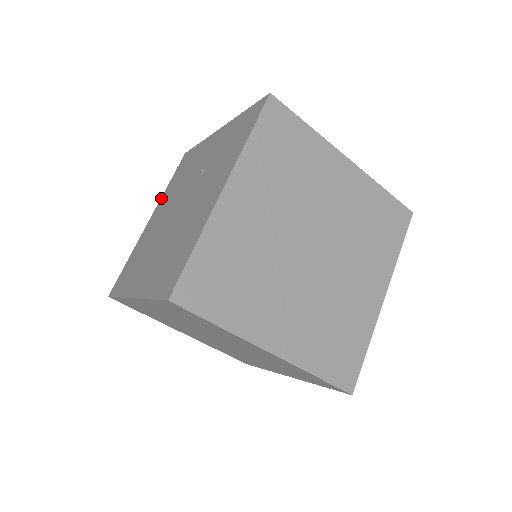
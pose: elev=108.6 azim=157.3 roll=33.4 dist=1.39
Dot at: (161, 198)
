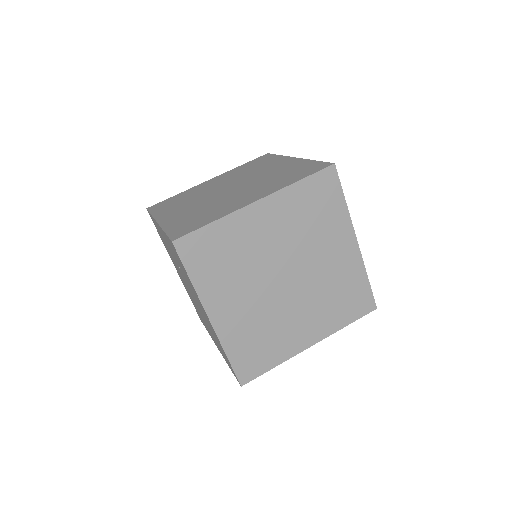
Dot at: occluded
